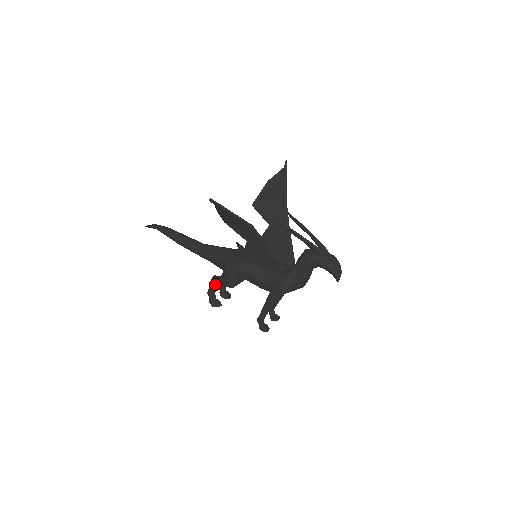
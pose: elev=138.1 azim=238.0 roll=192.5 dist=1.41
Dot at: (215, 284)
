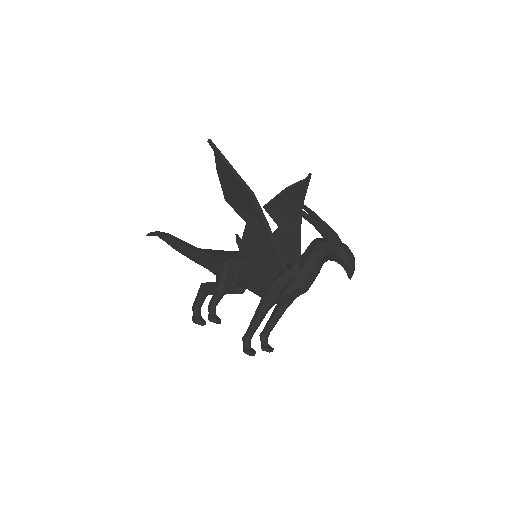
Dot at: (202, 291)
